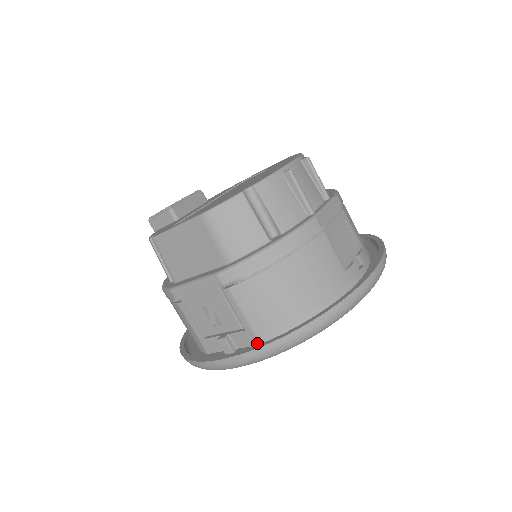
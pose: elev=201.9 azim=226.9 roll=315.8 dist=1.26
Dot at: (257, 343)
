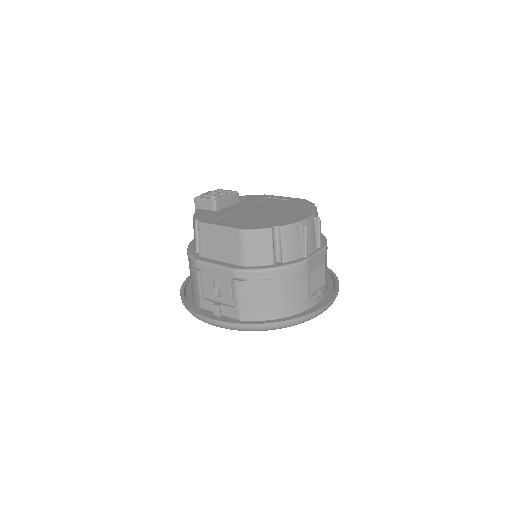
Dot at: (238, 318)
